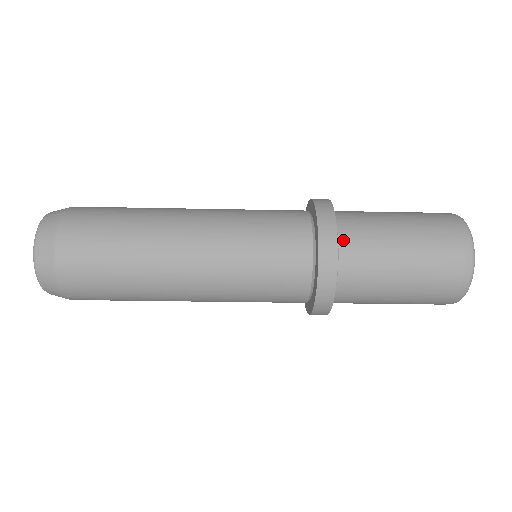
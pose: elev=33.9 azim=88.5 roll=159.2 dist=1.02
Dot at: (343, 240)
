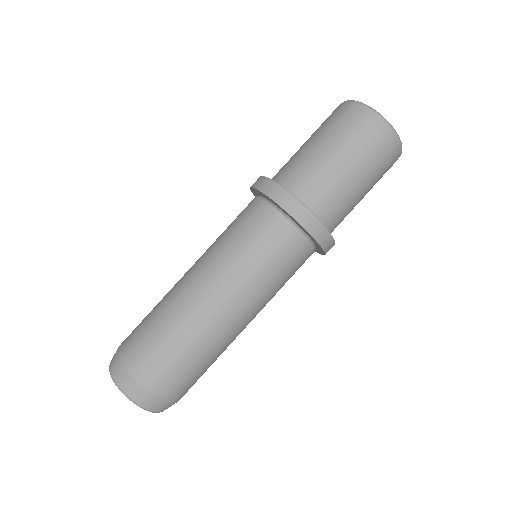
Dot at: (292, 189)
